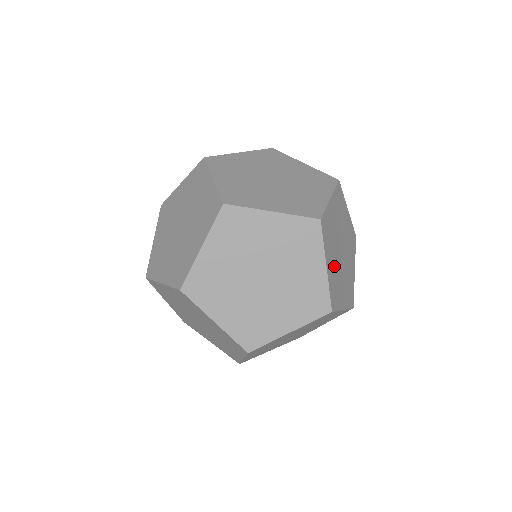
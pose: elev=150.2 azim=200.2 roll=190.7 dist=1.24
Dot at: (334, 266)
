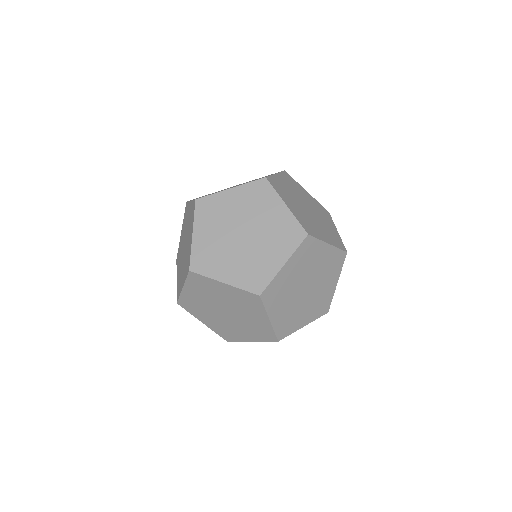
Dot at: occluded
